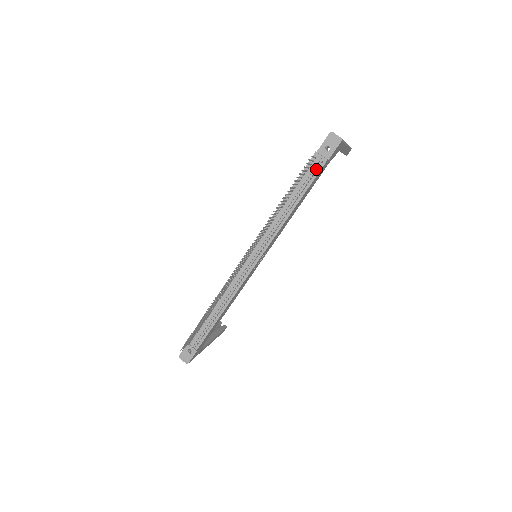
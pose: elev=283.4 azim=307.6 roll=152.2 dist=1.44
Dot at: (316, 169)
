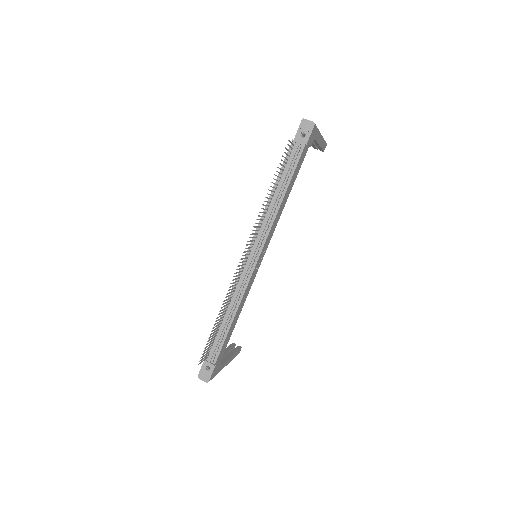
Dot at: (296, 156)
